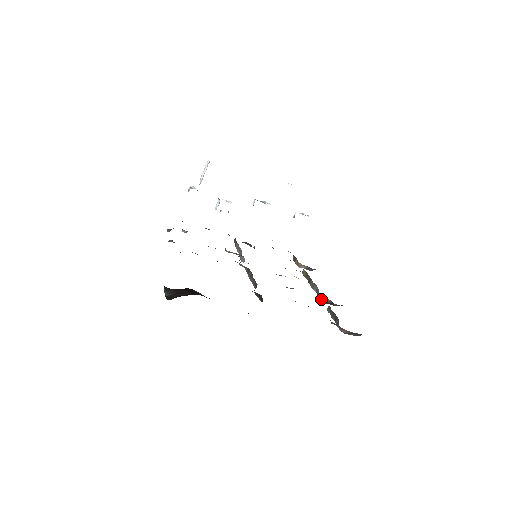
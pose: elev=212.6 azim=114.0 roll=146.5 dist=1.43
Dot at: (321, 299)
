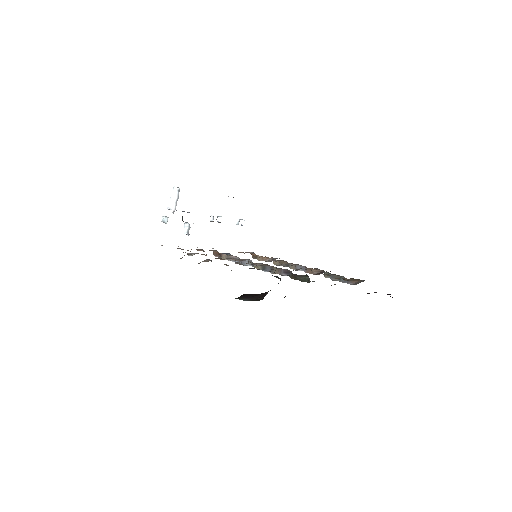
Dot at: (313, 272)
